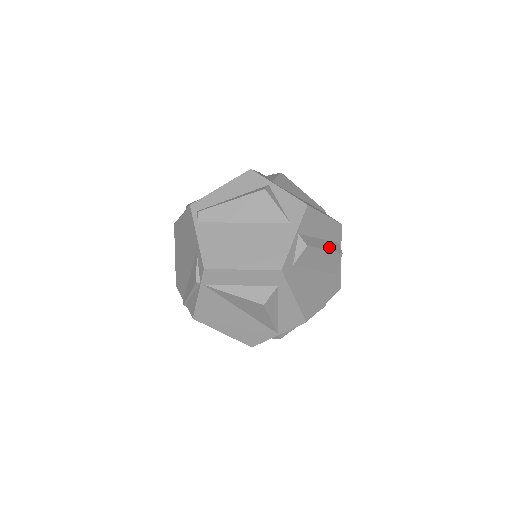
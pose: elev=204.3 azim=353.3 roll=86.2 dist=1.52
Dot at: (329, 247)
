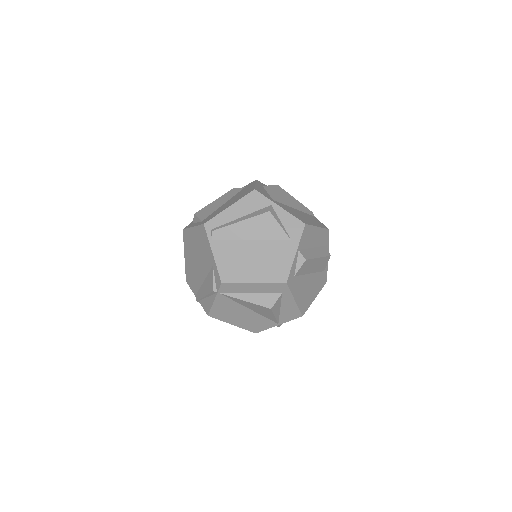
Dot at: (321, 254)
